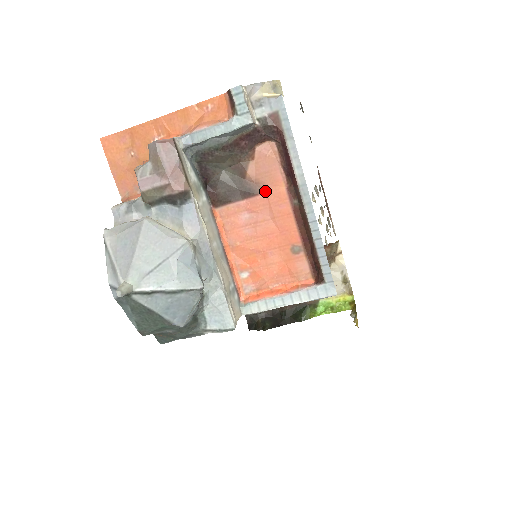
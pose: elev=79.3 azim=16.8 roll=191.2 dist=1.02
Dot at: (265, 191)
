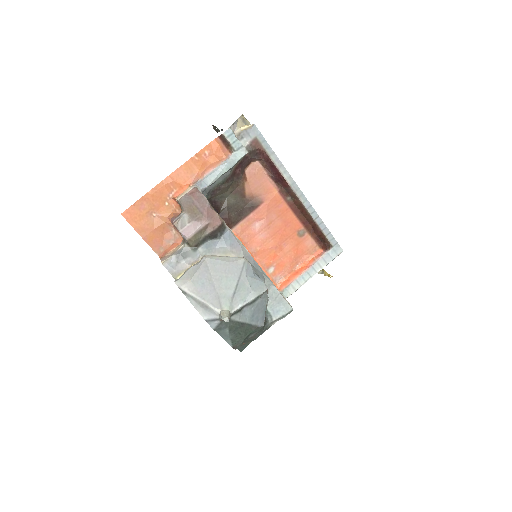
Dot at: (264, 200)
